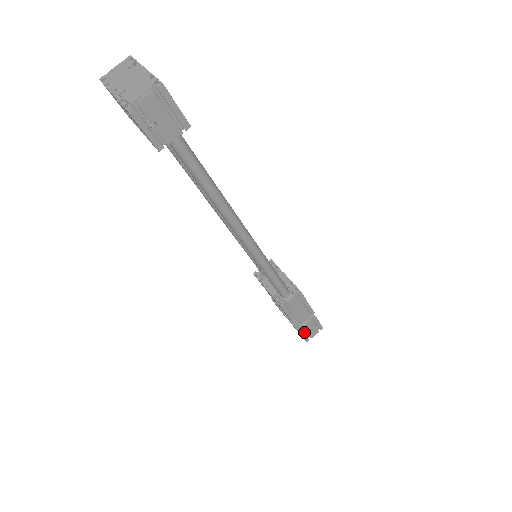
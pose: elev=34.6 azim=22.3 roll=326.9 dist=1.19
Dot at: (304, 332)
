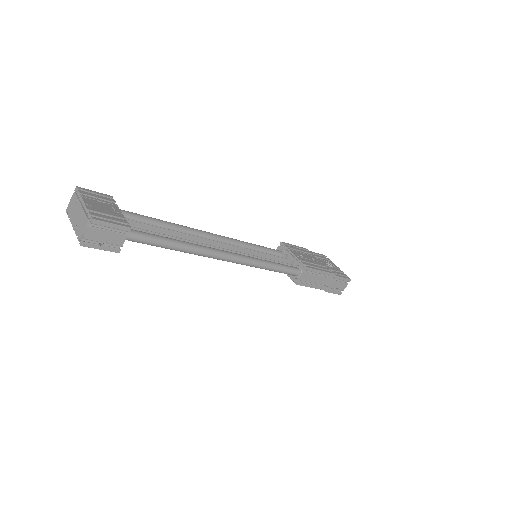
Dot at: (334, 289)
